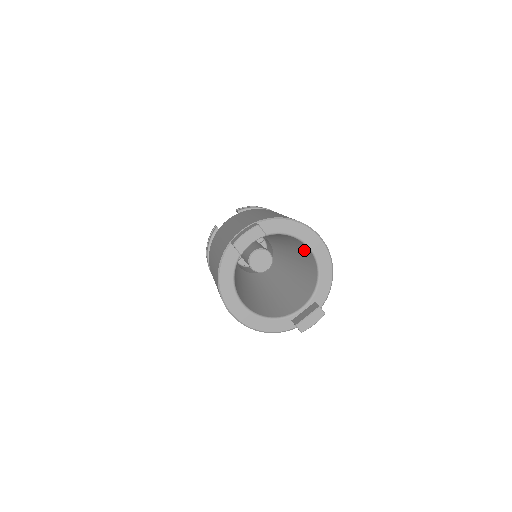
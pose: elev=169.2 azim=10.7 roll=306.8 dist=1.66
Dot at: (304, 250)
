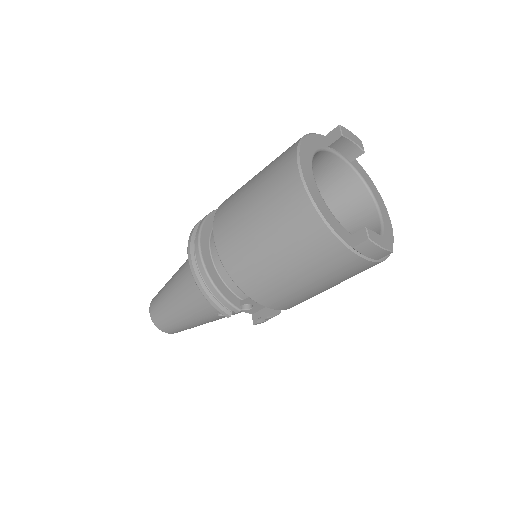
Dot at: (362, 223)
